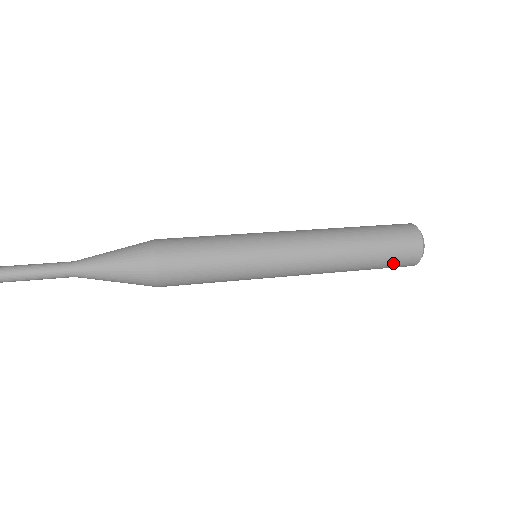
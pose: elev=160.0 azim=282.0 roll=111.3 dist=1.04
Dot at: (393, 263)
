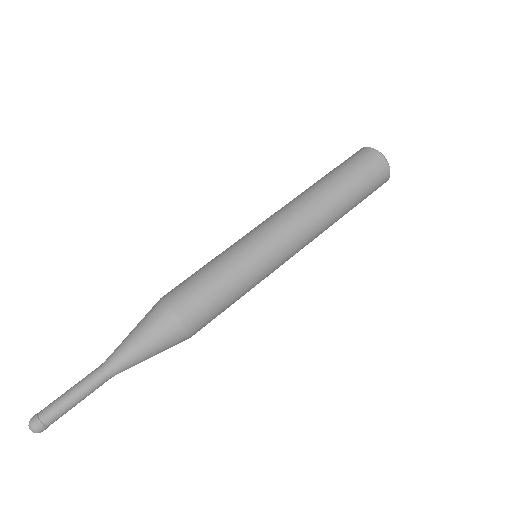
Dot at: (371, 189)
